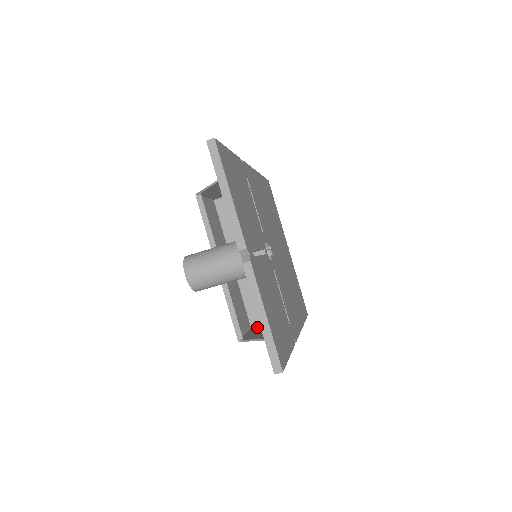
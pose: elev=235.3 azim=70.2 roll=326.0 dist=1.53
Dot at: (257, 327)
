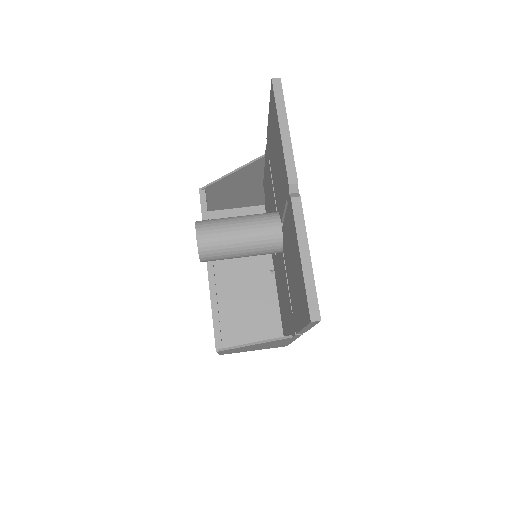
Dot at: occluded
